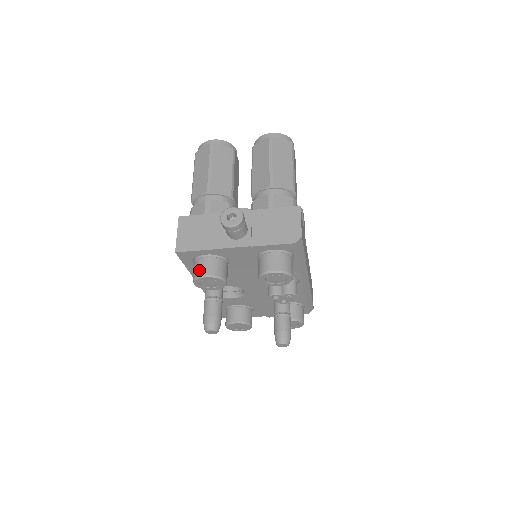
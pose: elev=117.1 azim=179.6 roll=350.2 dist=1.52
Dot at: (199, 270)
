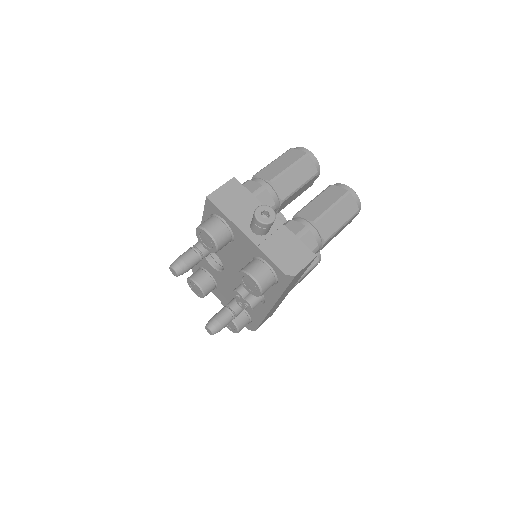
Dot at: (209, 224)
